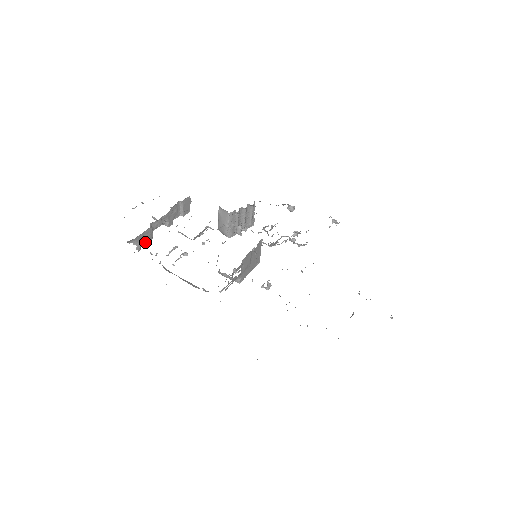
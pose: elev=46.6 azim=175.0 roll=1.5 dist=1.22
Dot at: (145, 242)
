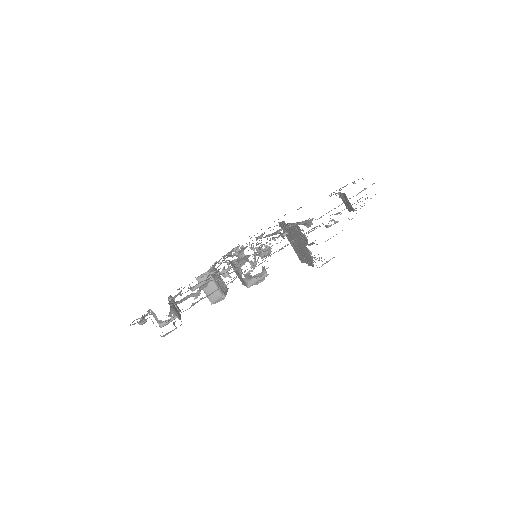
Dot at: (179, 316)
